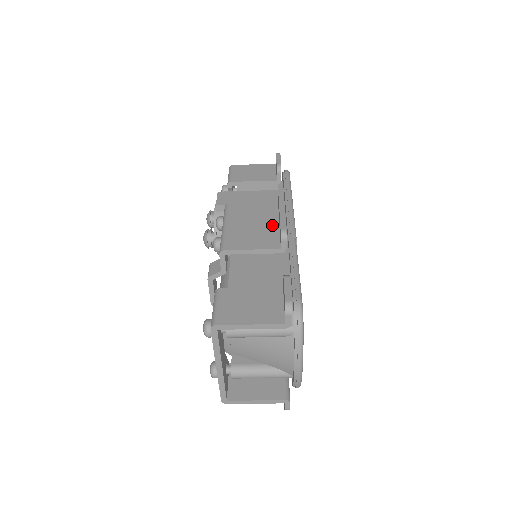
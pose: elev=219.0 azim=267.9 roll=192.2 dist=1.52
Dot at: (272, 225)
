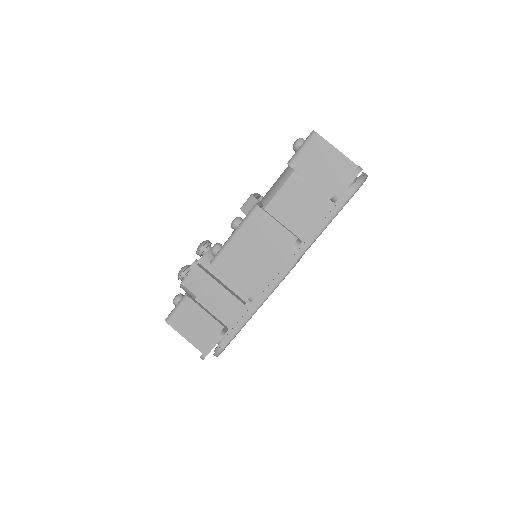
Dot at: occluded
